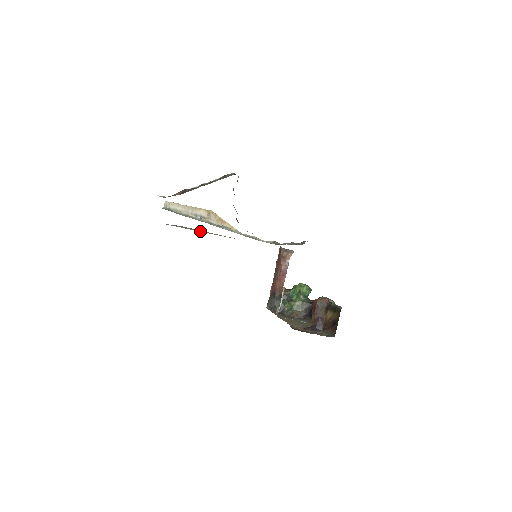
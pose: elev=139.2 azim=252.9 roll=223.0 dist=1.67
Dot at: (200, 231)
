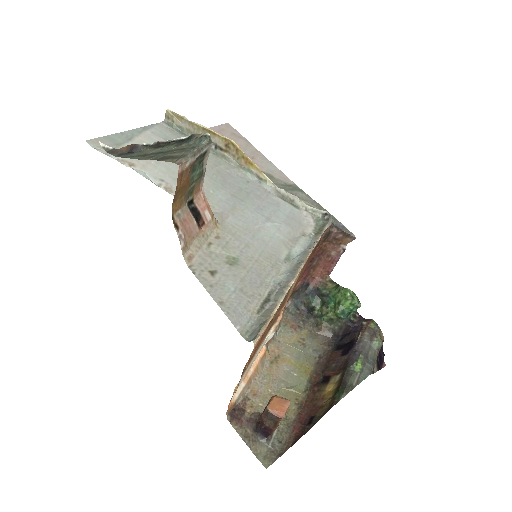
Dot at: occluded
